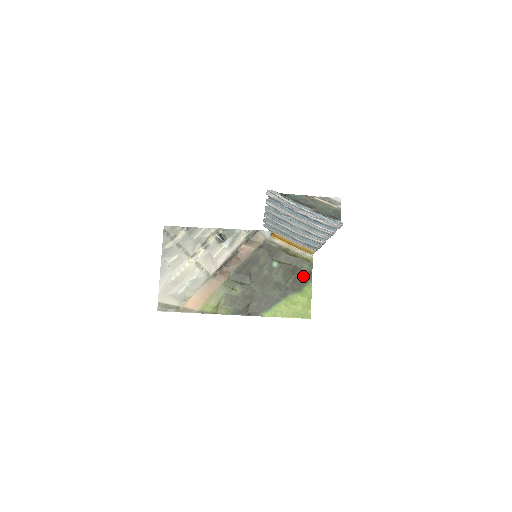
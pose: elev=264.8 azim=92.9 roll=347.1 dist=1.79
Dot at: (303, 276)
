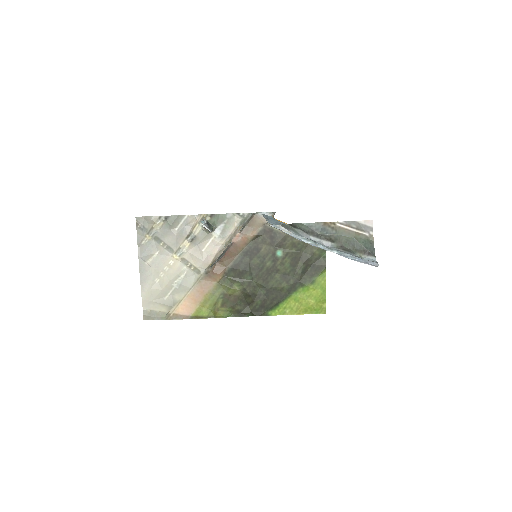
Dot at: (315, 264)
